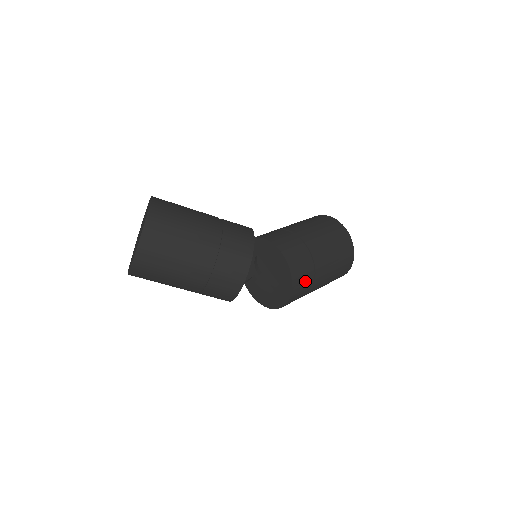
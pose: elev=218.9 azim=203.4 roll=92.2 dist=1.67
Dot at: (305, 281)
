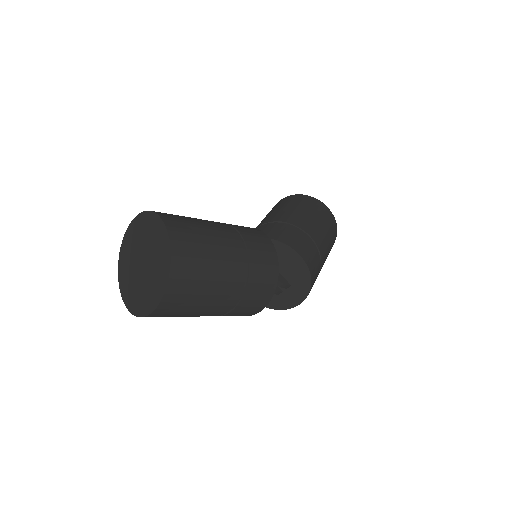
Dot at: (316, 277)
